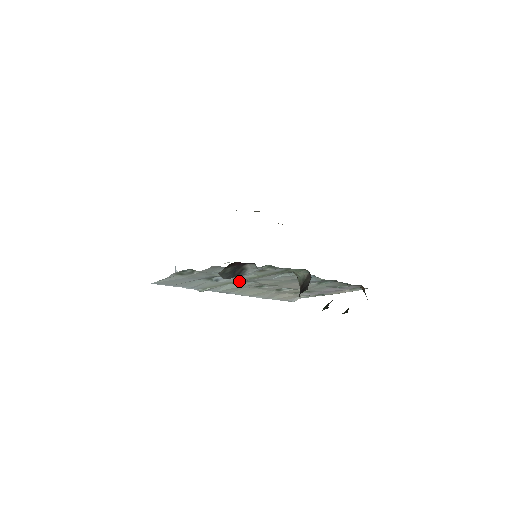
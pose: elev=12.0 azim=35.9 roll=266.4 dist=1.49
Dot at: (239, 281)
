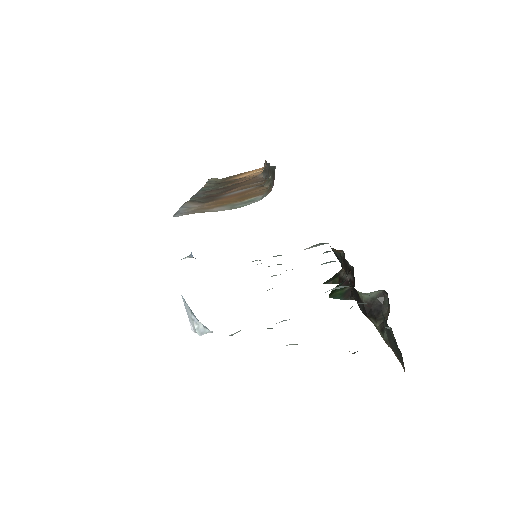
Dot at: occluded
